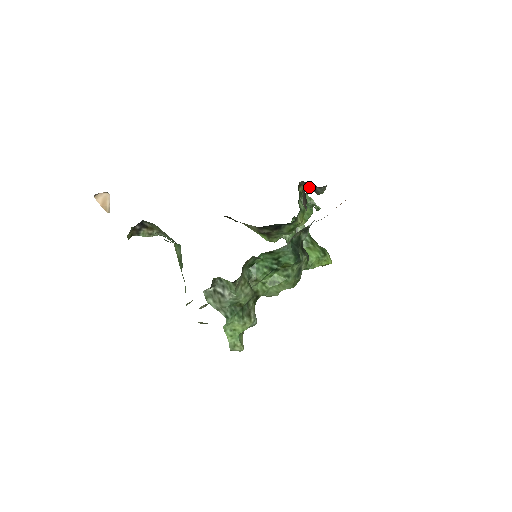
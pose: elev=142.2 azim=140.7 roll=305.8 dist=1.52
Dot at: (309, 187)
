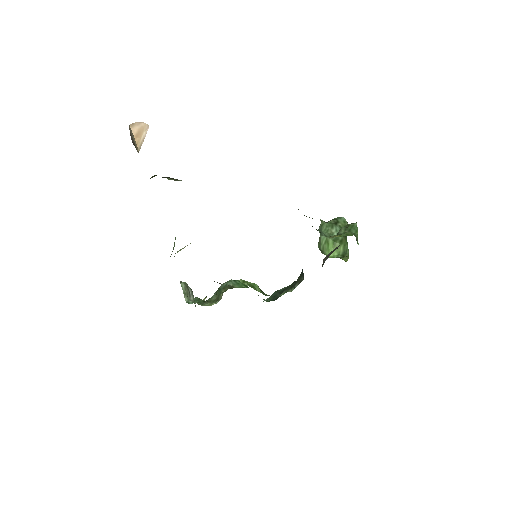
Dot at: occluded
